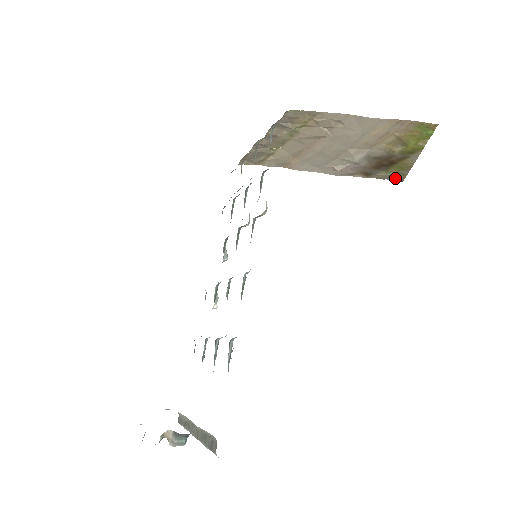
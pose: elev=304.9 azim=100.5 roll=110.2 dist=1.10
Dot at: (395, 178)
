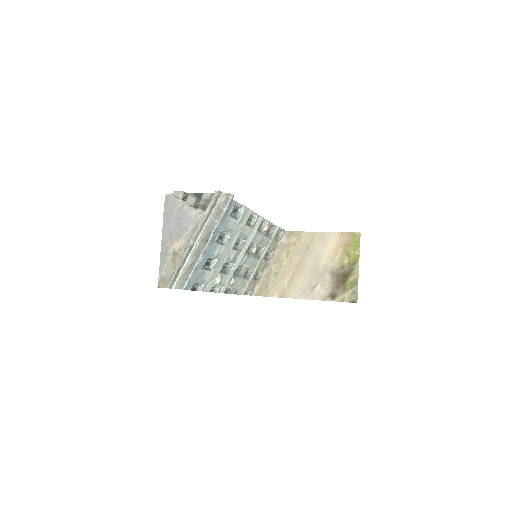
Dot at: (352, 300)
